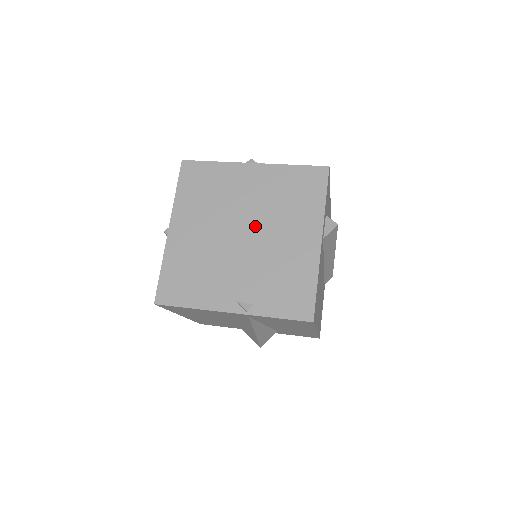
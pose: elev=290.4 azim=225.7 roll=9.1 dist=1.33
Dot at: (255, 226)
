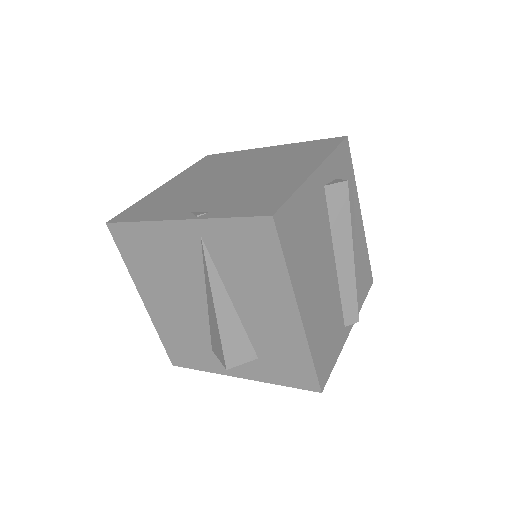
Dot at: (248, 172)
